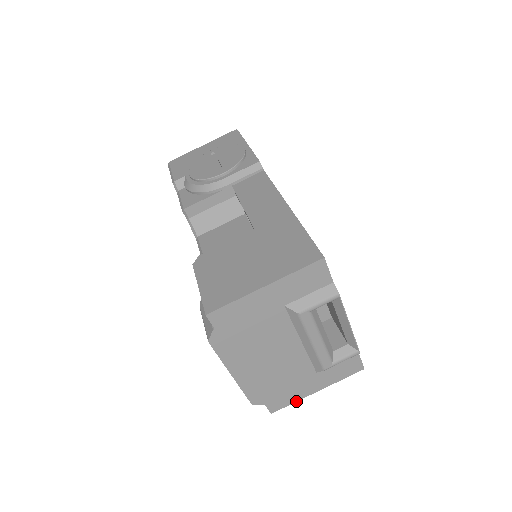
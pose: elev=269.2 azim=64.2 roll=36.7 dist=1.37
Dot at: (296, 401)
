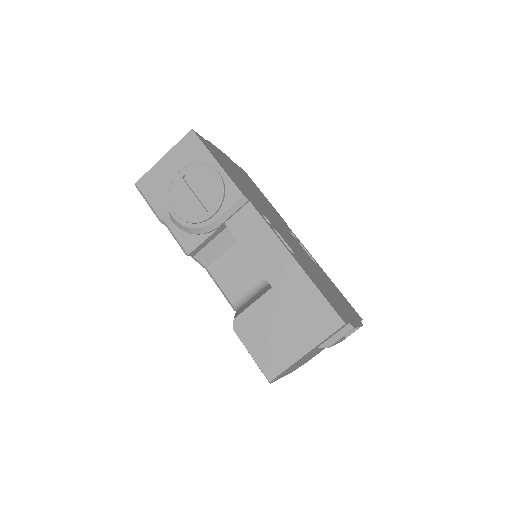
Dot at: occluded
